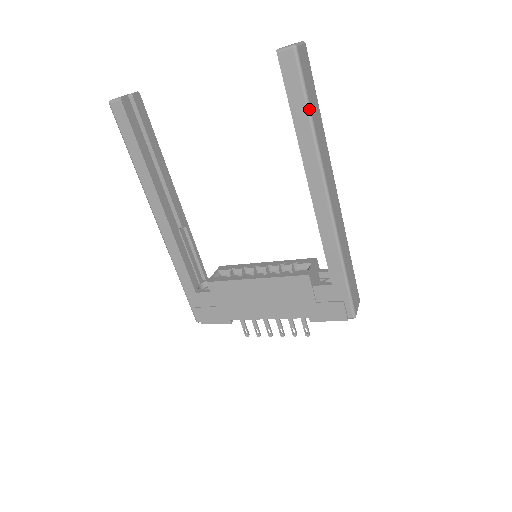
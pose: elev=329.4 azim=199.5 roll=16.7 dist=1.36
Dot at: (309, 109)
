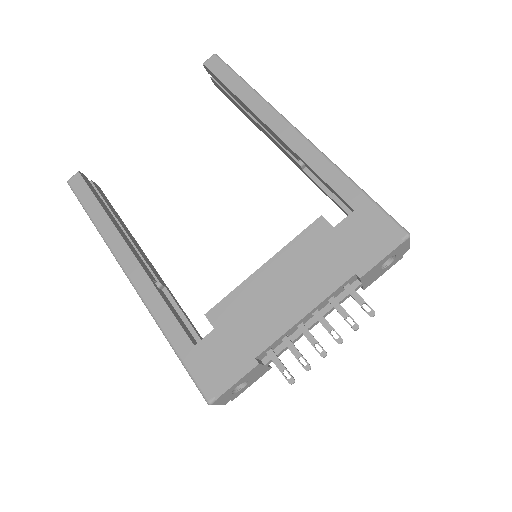
Dot at: (244, 80)
